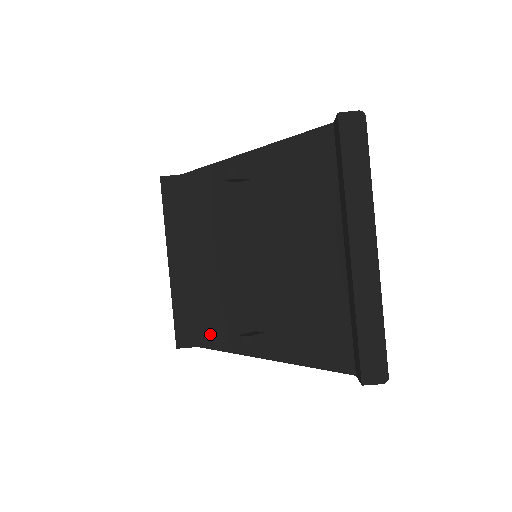
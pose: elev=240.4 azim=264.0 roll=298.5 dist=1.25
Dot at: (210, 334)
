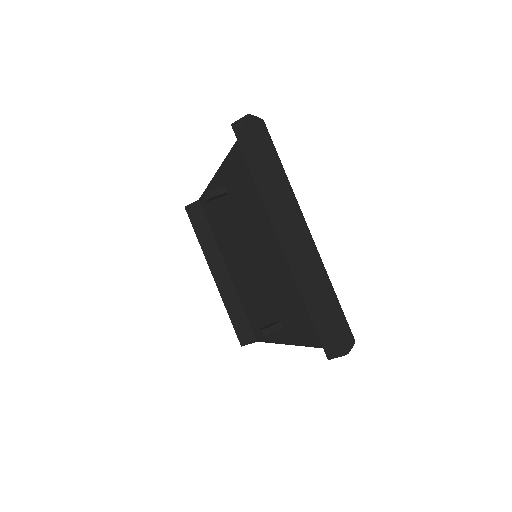
Dot at: (258, 329)
